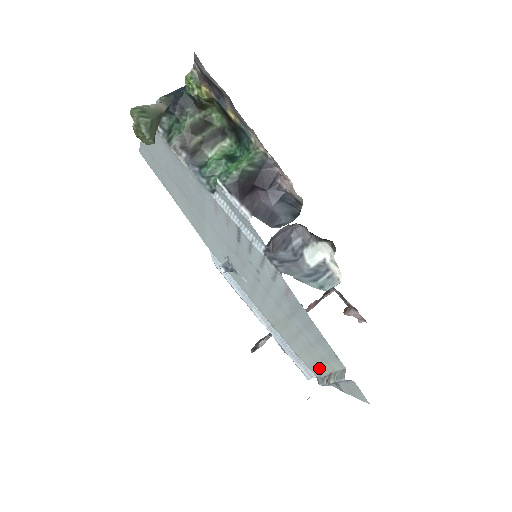
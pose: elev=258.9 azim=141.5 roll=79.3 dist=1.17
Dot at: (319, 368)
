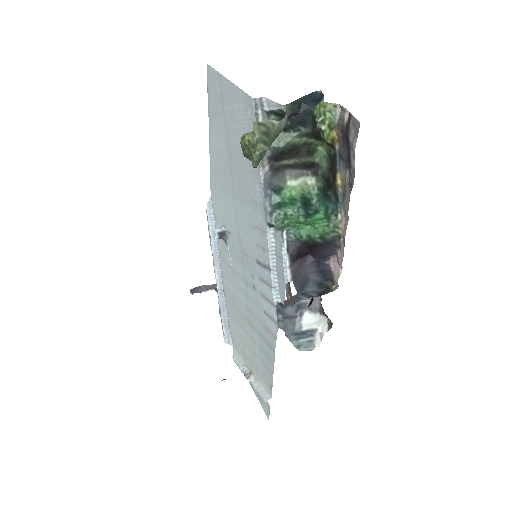
Dot at: (243, 355)
